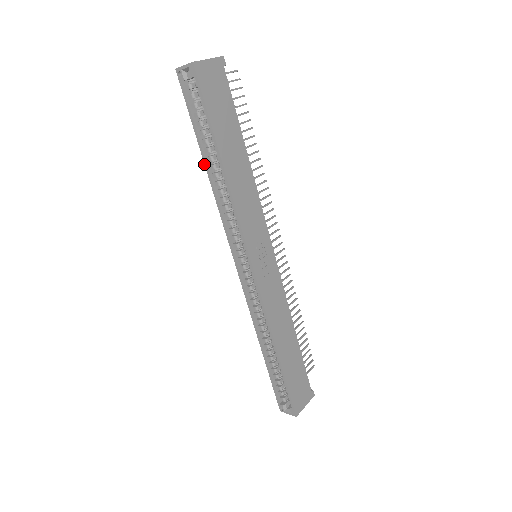
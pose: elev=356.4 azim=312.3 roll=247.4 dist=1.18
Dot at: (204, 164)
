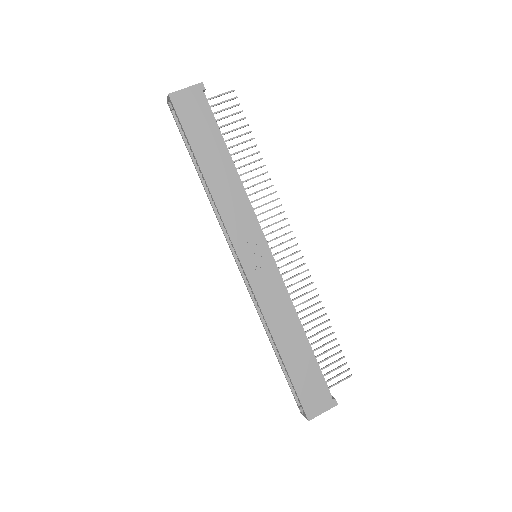
Dot at: occluded
